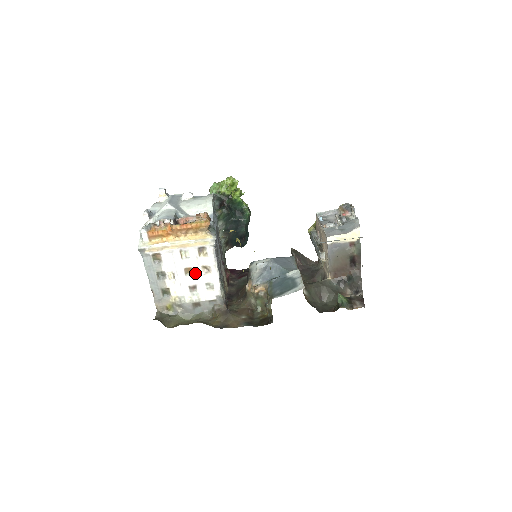
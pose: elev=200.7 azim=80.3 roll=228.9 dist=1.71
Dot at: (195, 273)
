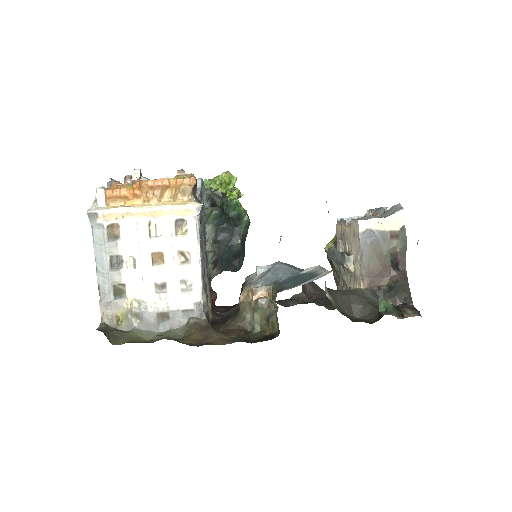
Dot at: (166, 261)
